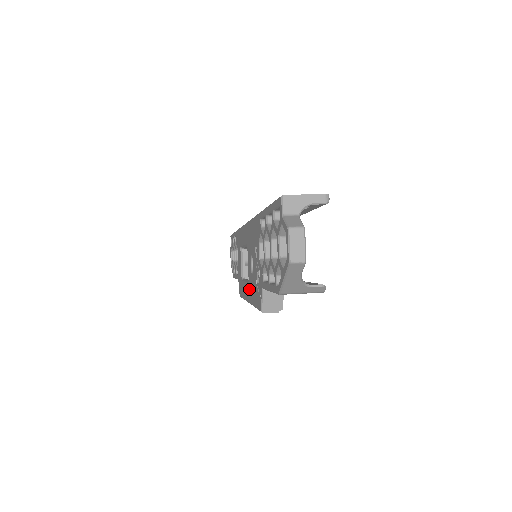
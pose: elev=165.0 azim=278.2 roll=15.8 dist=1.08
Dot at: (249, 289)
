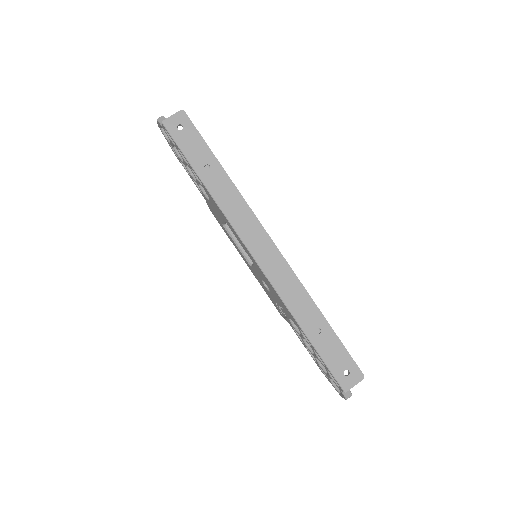
Dot at: (252, 271)
